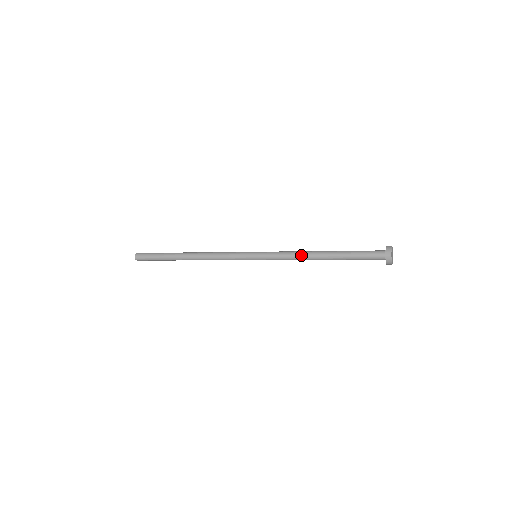
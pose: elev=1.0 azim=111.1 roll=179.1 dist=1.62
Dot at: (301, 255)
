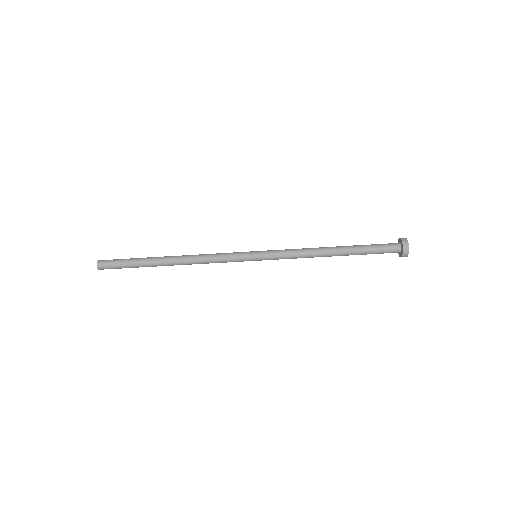
Dot at: (310, 248)
